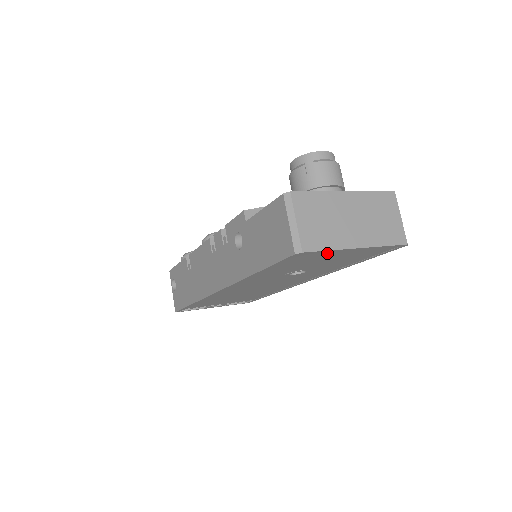
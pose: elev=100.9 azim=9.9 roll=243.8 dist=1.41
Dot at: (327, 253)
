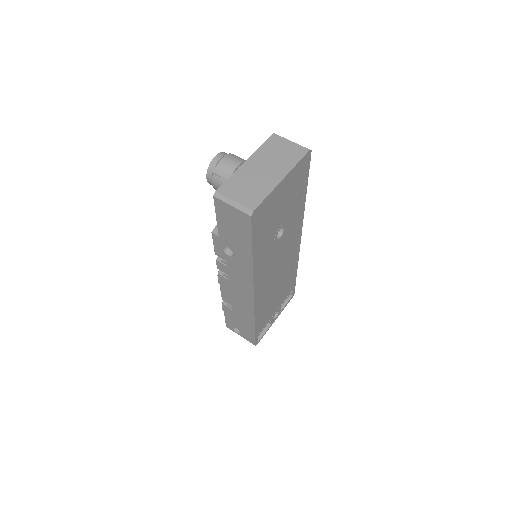
Dot at: (271, 200)
